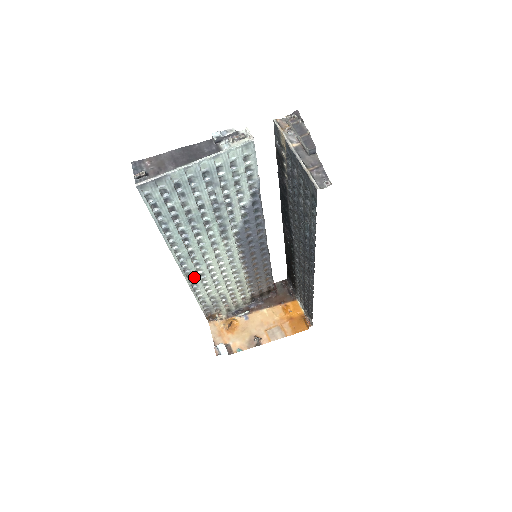
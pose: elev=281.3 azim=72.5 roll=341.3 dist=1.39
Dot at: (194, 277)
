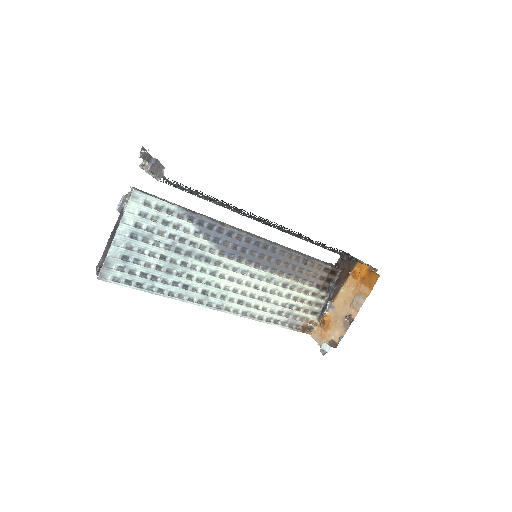
Dot at: (236, 308)
